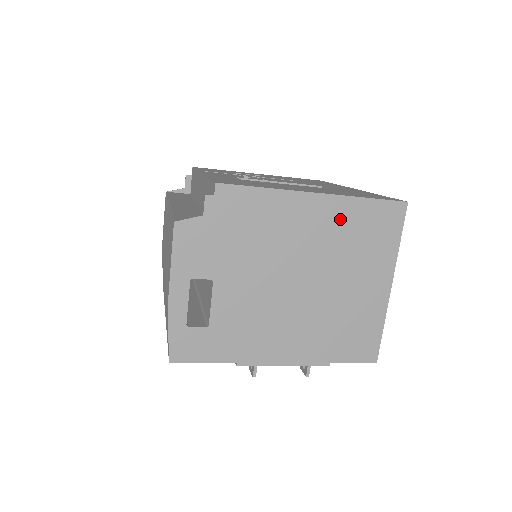
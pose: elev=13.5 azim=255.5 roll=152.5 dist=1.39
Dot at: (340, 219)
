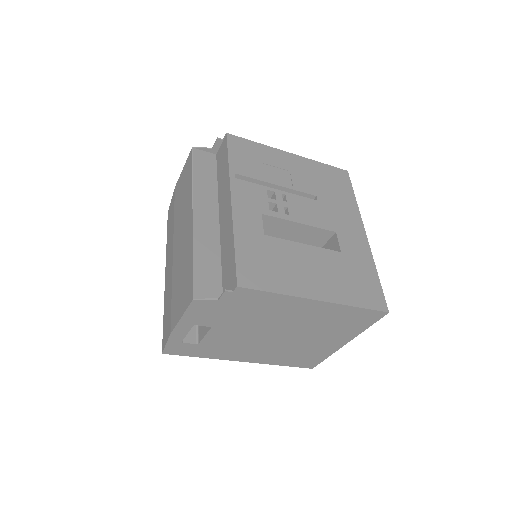
Dot at: (329, 314)
